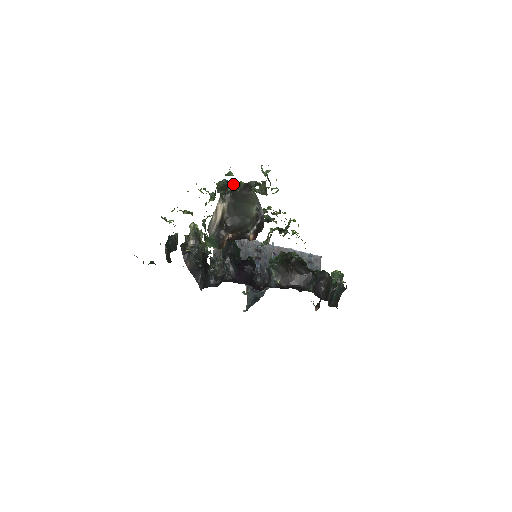
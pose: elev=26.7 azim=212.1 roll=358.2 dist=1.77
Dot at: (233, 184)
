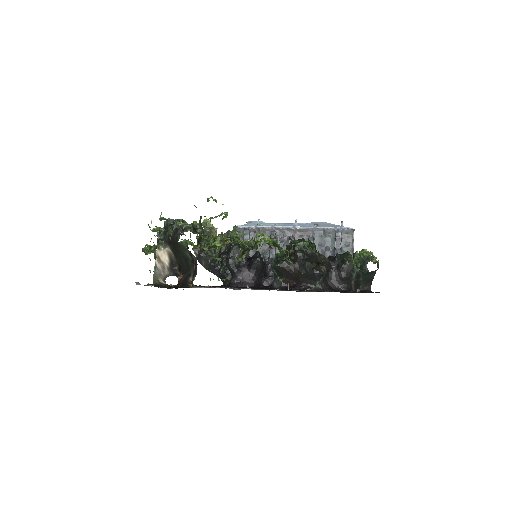
Dot at: (168, 229)
